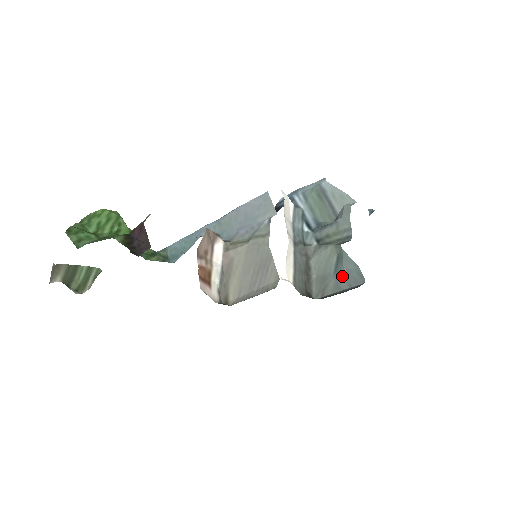
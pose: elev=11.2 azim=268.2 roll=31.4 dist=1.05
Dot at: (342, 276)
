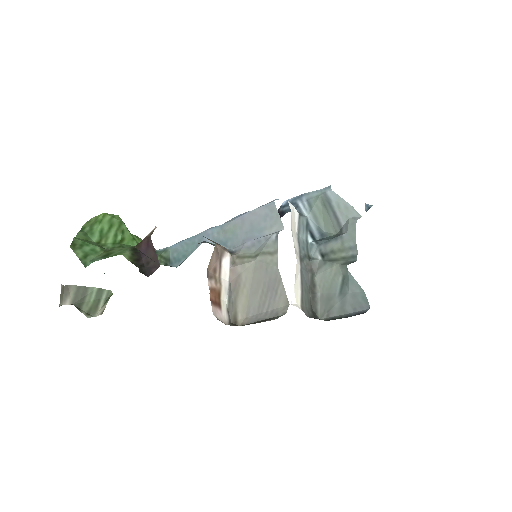
Dot at: (347, 299)
